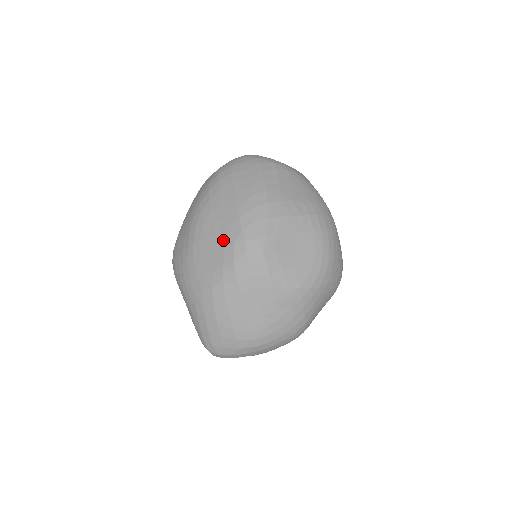
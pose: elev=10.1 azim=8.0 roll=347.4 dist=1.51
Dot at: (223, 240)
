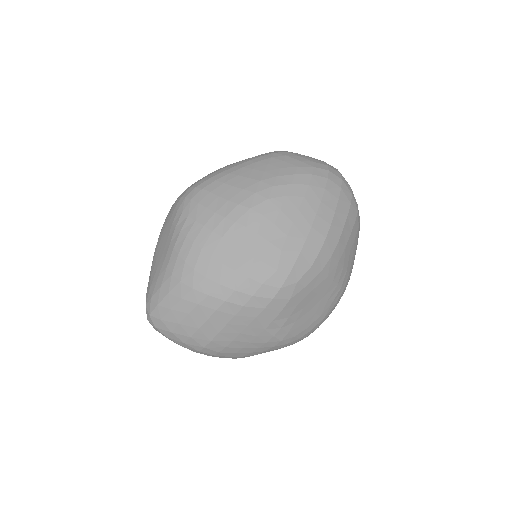
Dot at: (270, 255)
